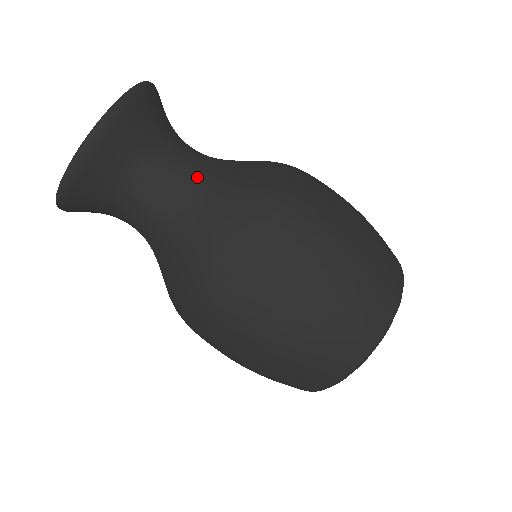
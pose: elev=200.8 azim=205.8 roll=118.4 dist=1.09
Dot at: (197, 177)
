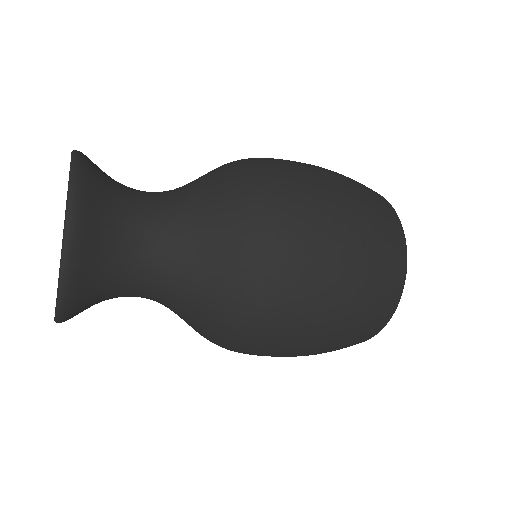
Dot at: (177, 252)
